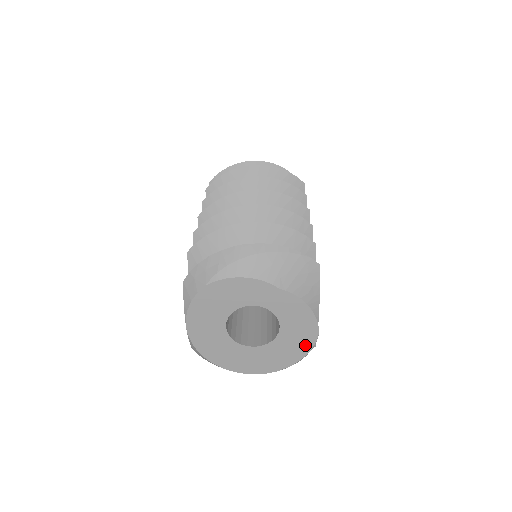
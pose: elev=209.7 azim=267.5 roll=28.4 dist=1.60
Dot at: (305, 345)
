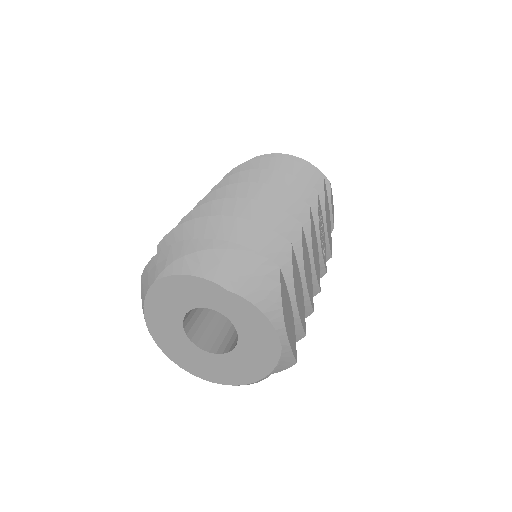
Dot at: (269, 359)
